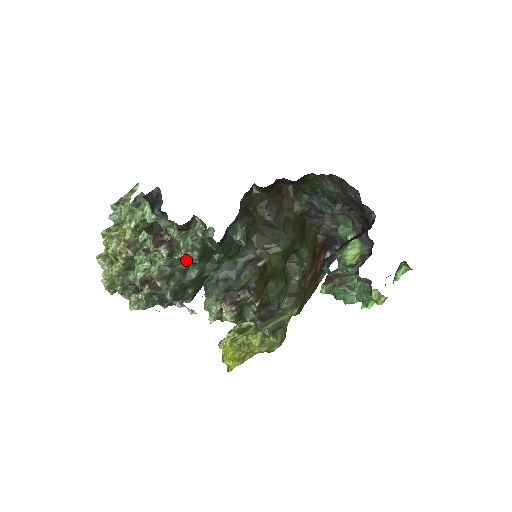
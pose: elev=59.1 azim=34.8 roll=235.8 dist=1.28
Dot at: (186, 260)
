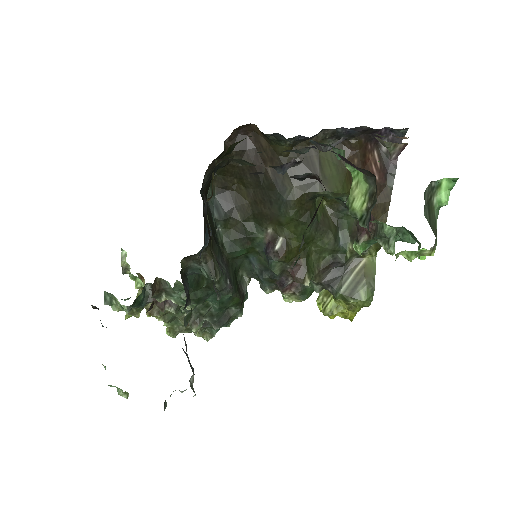
Dot at: (190, 309)
